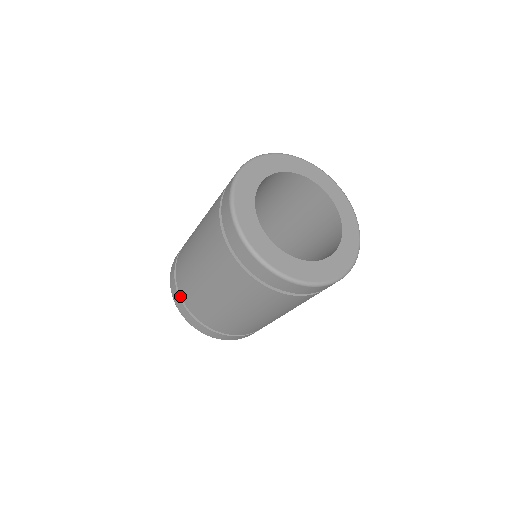
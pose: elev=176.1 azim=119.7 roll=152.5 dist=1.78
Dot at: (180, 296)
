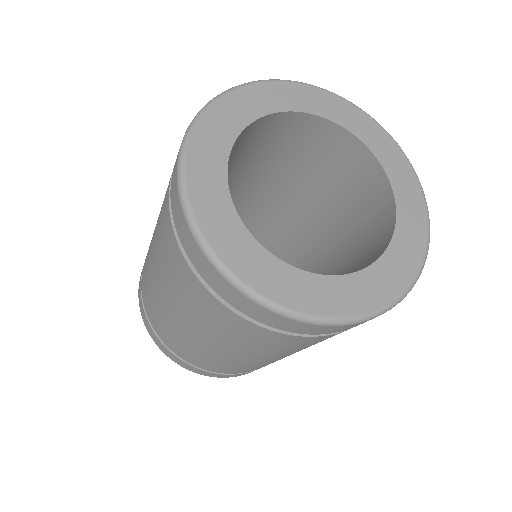
Dot at: occluded
